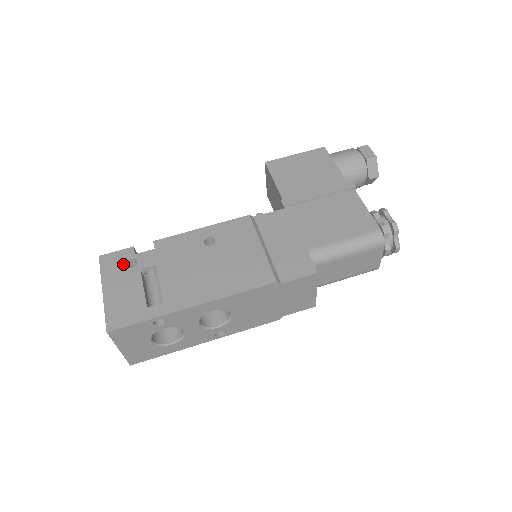
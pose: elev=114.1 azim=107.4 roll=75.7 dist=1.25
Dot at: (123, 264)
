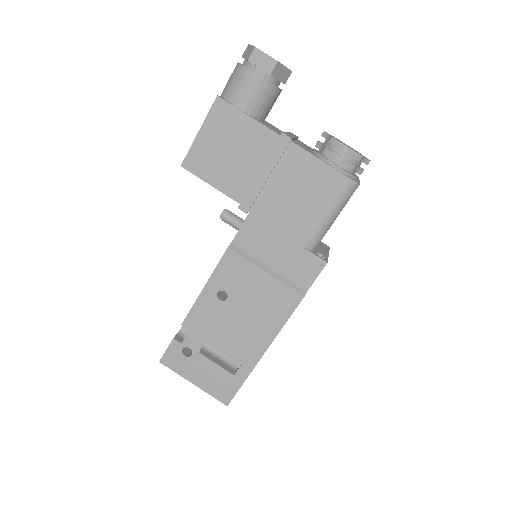
Dot at: (182, 357)
